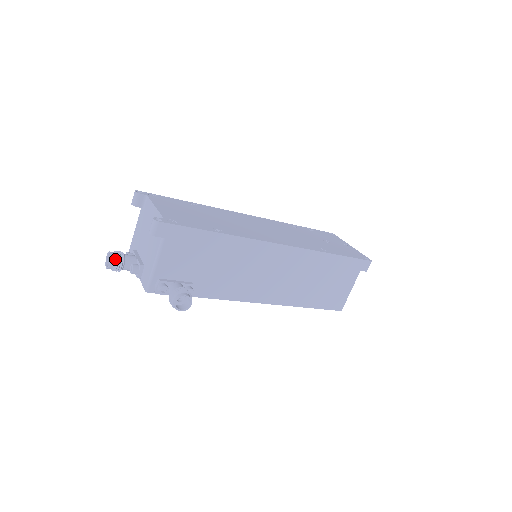
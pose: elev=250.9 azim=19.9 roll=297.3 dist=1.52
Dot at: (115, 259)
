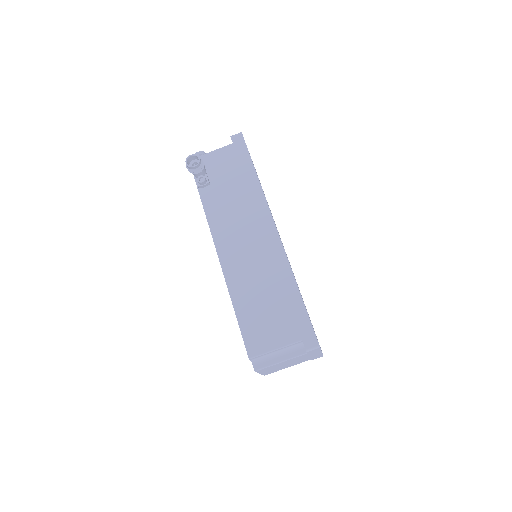
Dot at: occluded
